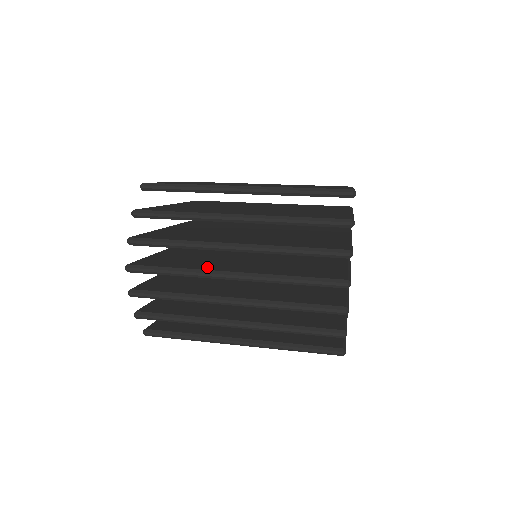
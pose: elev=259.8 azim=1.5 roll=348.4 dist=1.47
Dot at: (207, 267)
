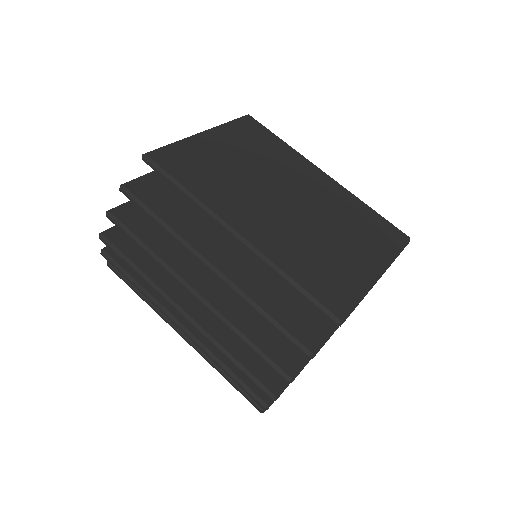
Dot at: (169, 282)
